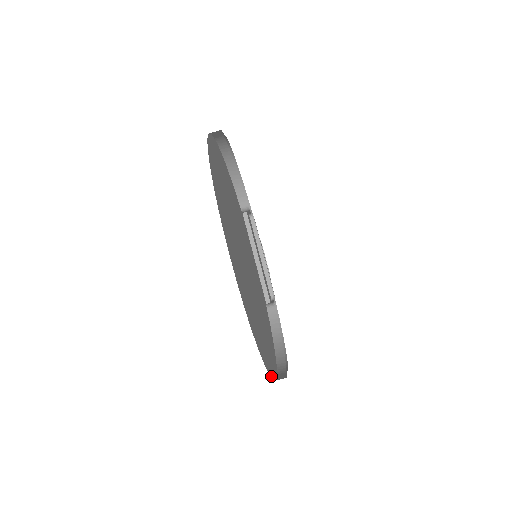
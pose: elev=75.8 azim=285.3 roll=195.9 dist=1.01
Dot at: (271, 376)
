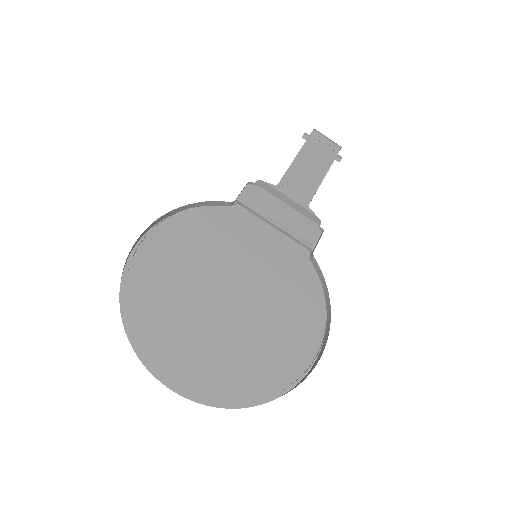
Dot at: (292, 386)
